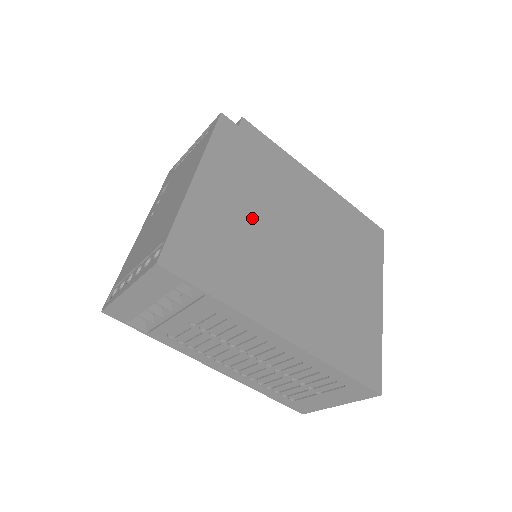
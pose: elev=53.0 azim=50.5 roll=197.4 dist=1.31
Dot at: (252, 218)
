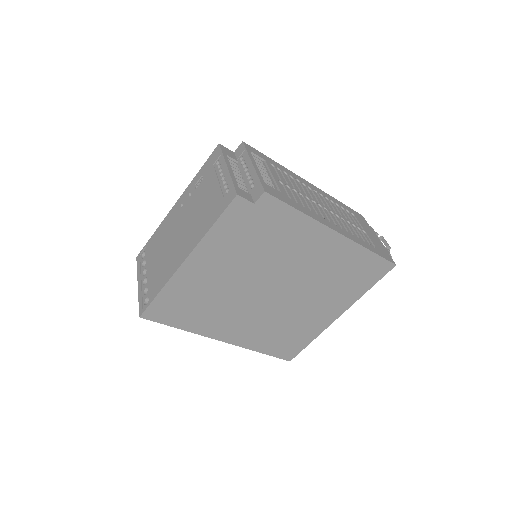
Dot at: (231, 281)
